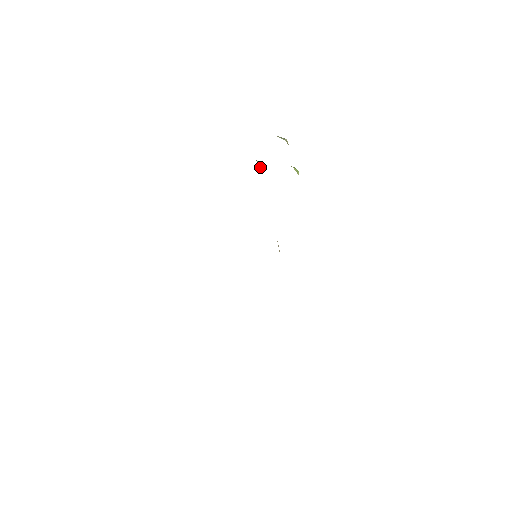
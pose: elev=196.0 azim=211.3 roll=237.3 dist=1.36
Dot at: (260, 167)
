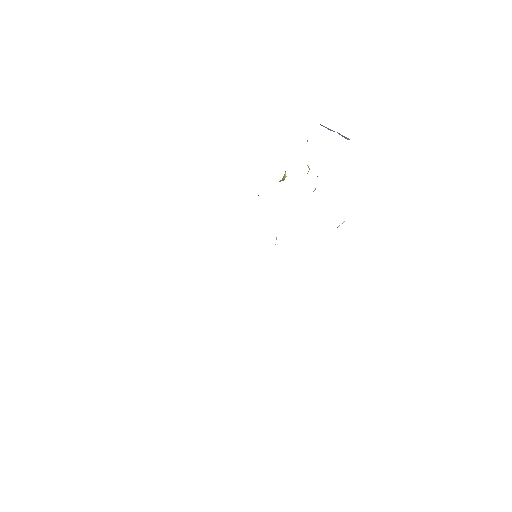
Dot at: (284, 175)
